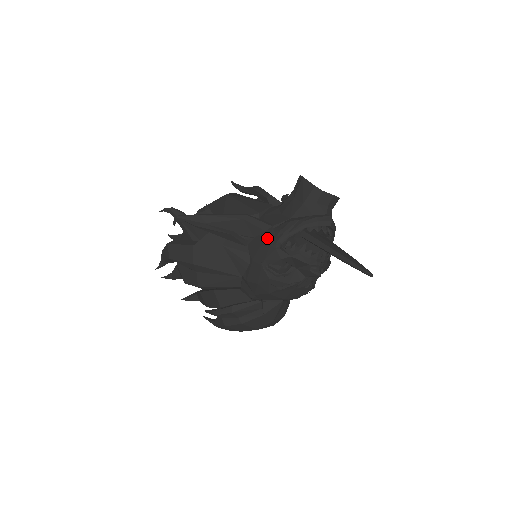
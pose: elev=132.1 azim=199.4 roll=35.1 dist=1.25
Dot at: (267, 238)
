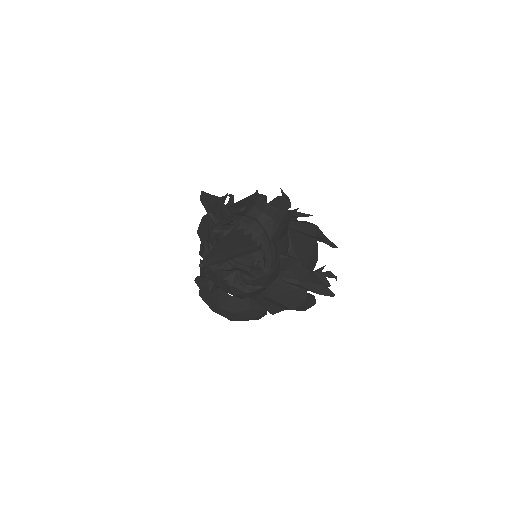
Dot at: occluded
